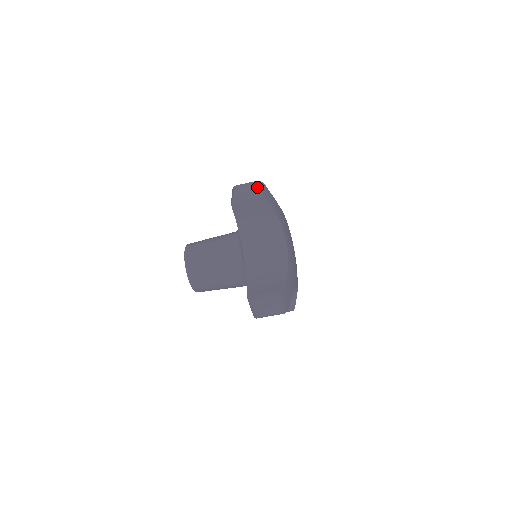
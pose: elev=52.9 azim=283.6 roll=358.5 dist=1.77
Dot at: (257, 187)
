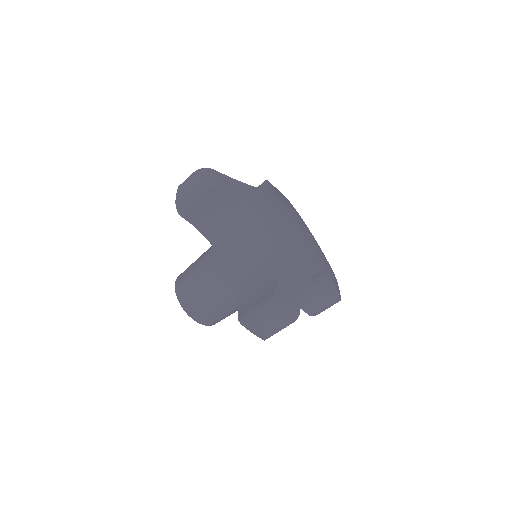
Dot at: (195, 178)
